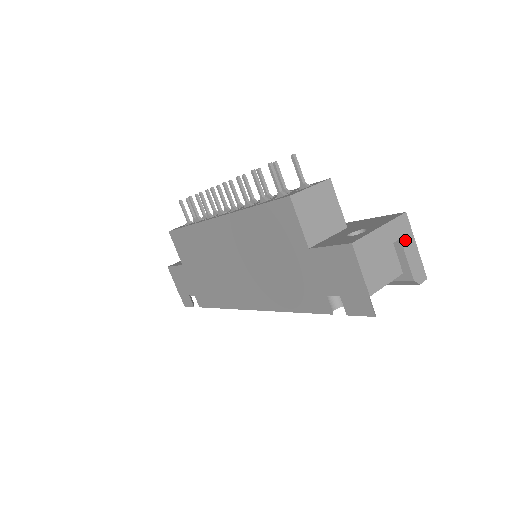
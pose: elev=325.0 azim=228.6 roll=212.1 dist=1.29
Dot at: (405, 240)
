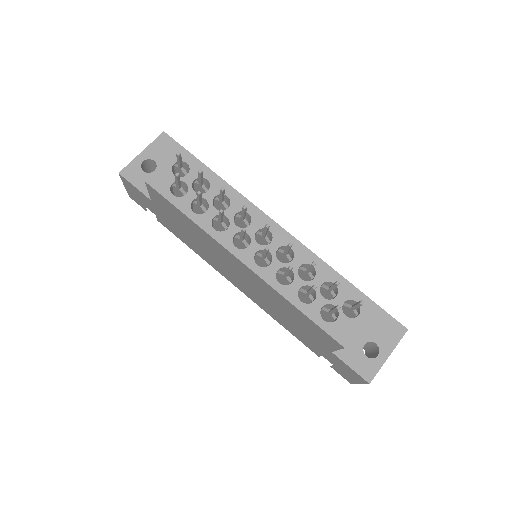
Dot at: occluded
